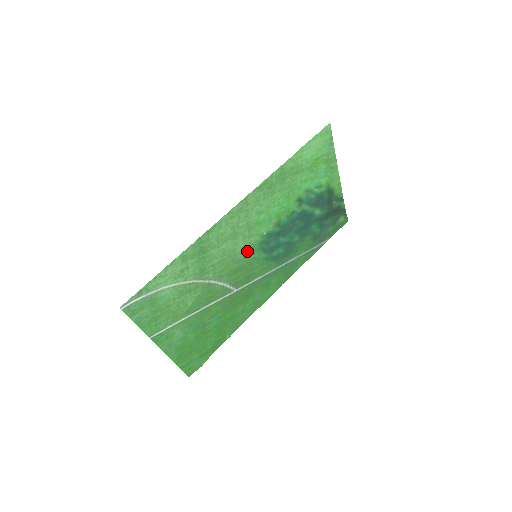
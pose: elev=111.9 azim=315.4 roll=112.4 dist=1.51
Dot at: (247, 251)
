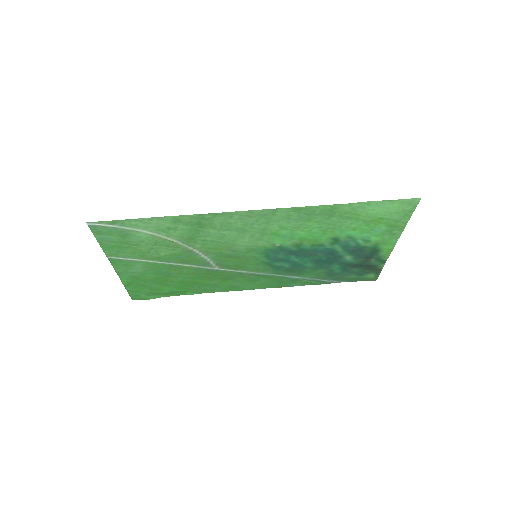
Dot at: (249, 248)
